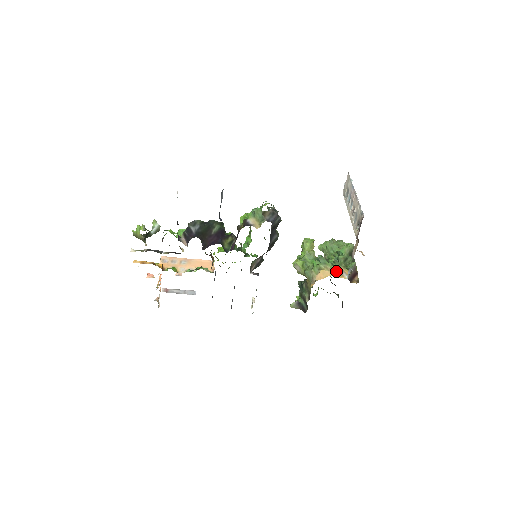
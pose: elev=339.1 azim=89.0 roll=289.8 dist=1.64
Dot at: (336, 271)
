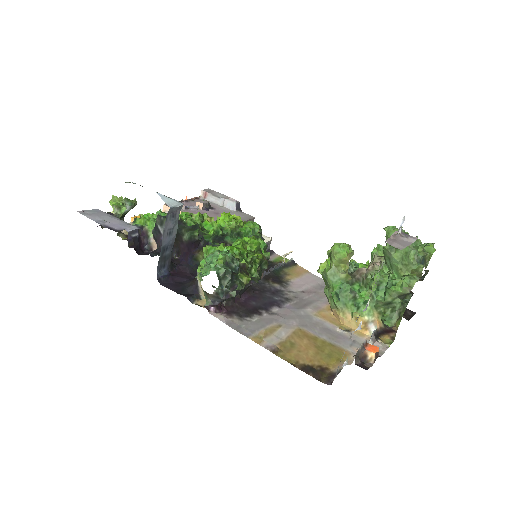
Dot at: (357, 322)
